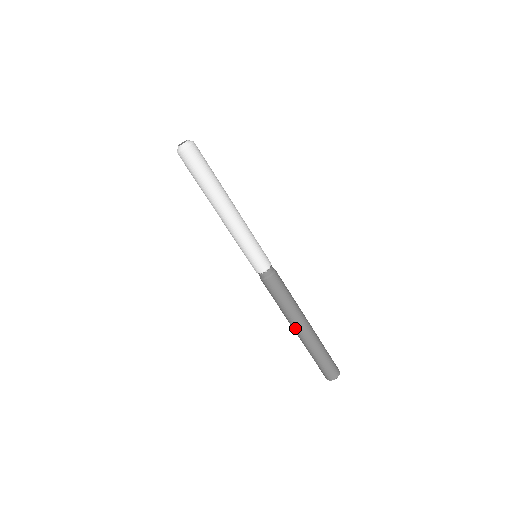
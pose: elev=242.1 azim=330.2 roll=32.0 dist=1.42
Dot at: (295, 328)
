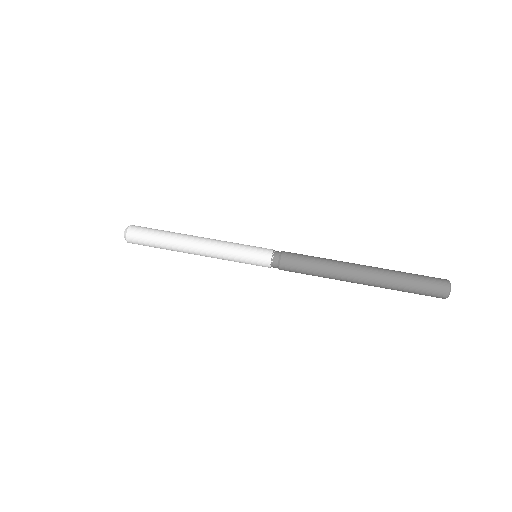
Dot at: (356, 266)
